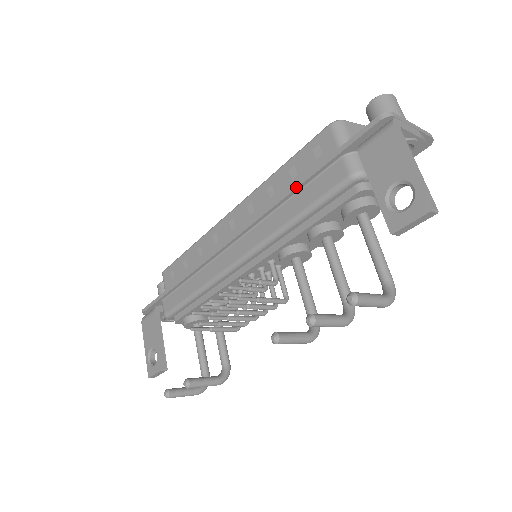
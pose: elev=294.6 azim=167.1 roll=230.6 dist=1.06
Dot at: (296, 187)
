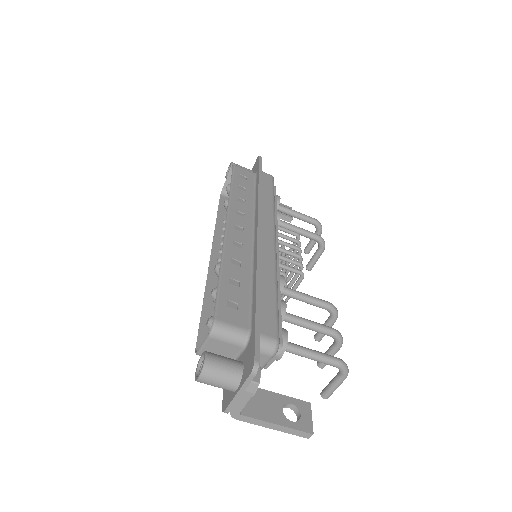
Dot at: occluded
